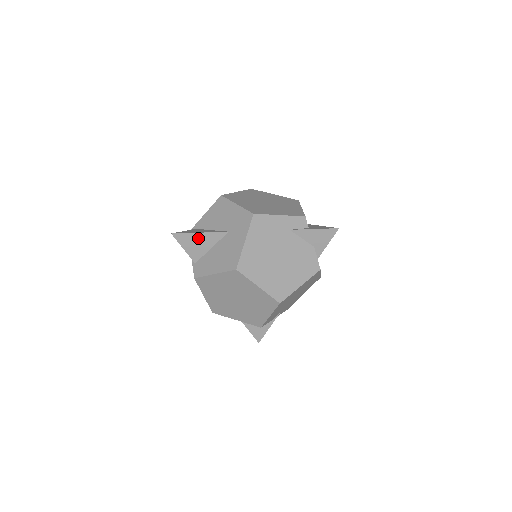
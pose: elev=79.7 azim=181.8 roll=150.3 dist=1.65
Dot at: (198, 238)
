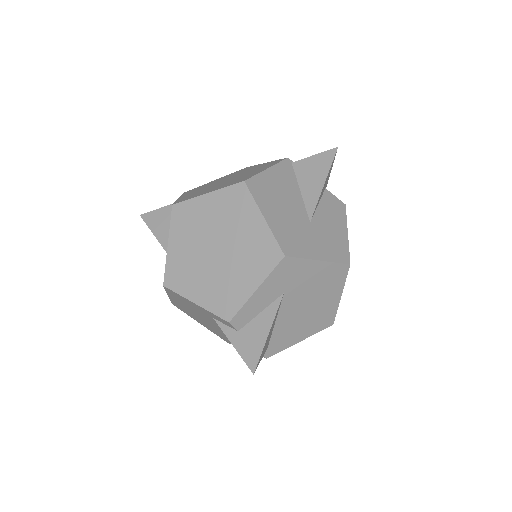
Dot at: occluded
